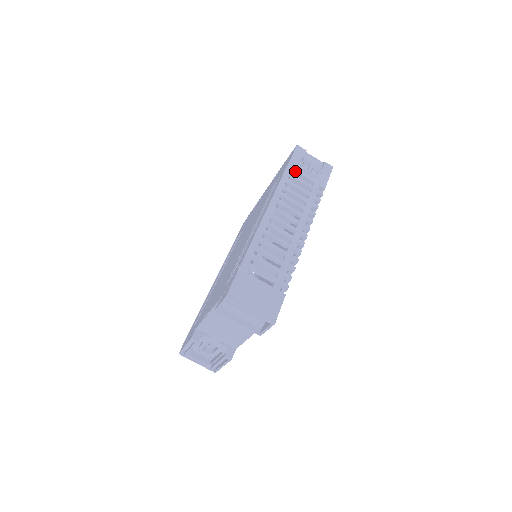
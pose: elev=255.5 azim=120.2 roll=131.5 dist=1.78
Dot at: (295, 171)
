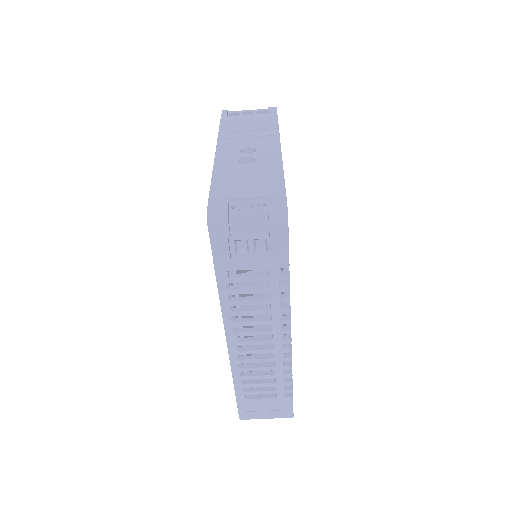
Dot at: (230, 270)
